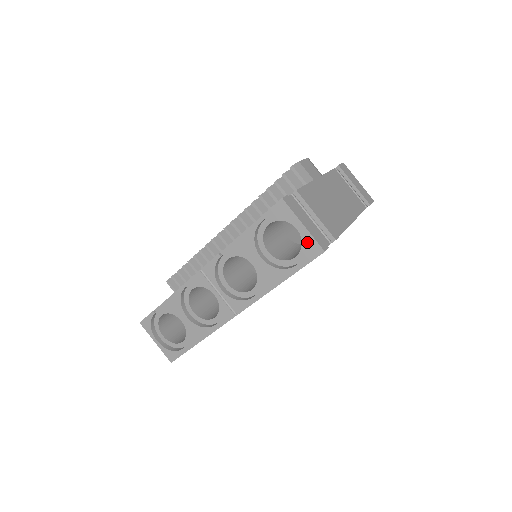
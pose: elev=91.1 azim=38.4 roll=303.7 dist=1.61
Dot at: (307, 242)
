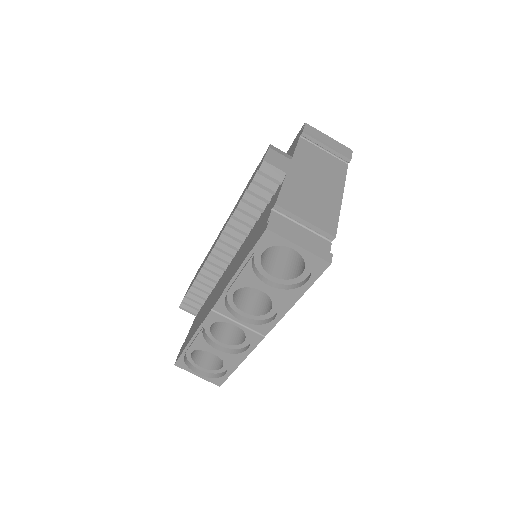
Dot at: (309, 260)
